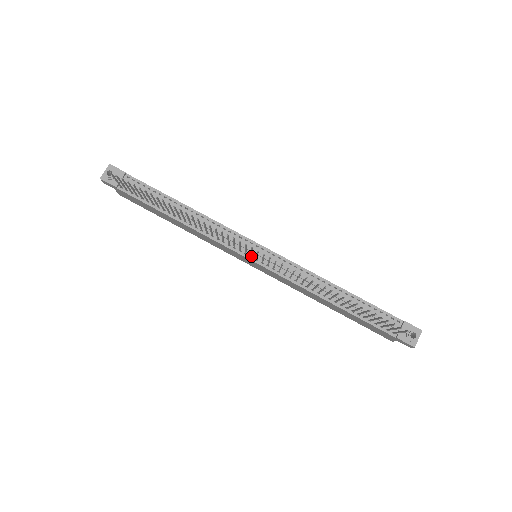
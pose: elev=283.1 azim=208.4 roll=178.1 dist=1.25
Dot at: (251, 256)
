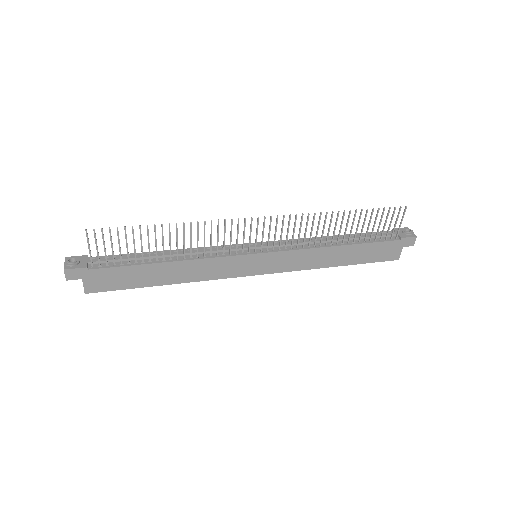
Dot at: (256, 247)
